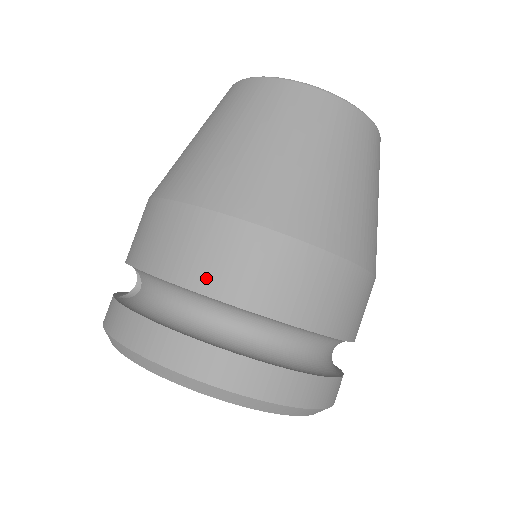
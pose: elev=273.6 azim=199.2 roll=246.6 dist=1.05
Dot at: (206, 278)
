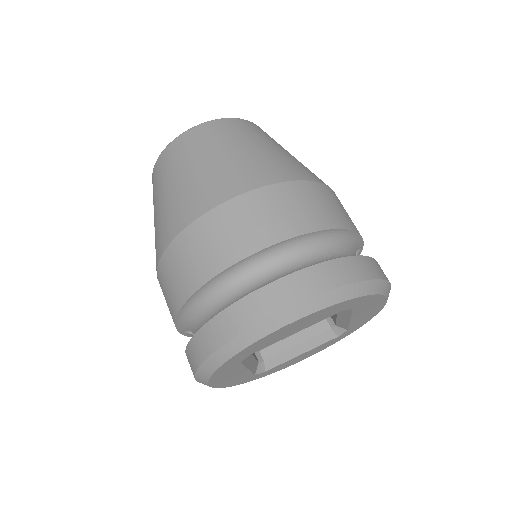
Dot at: (191, 281)
